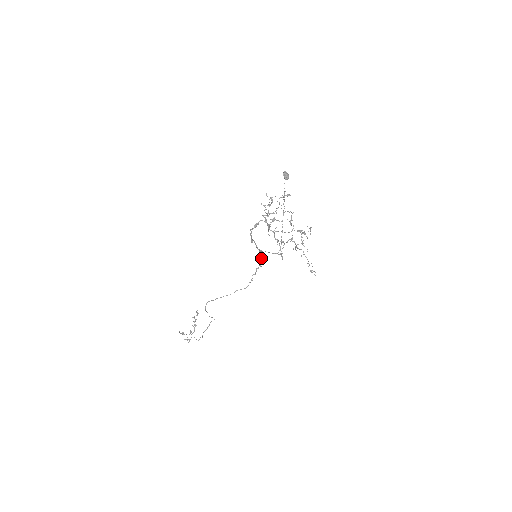
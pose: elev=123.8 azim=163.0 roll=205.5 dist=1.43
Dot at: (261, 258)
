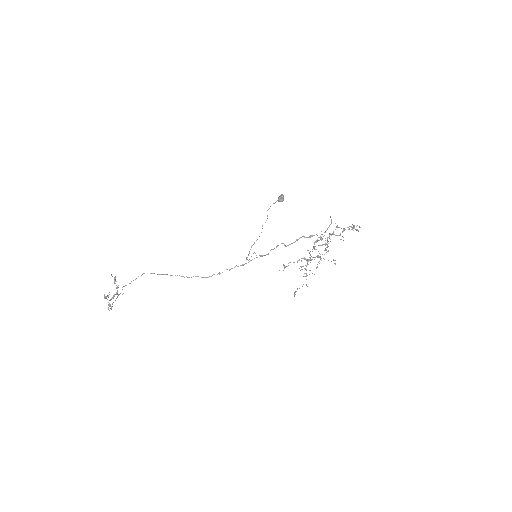
Dot at: (252, 259)
